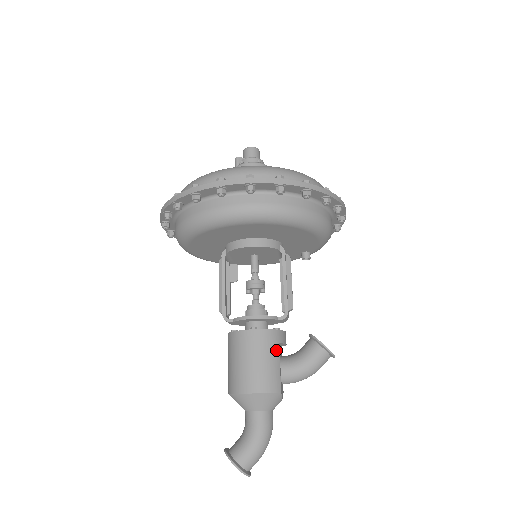
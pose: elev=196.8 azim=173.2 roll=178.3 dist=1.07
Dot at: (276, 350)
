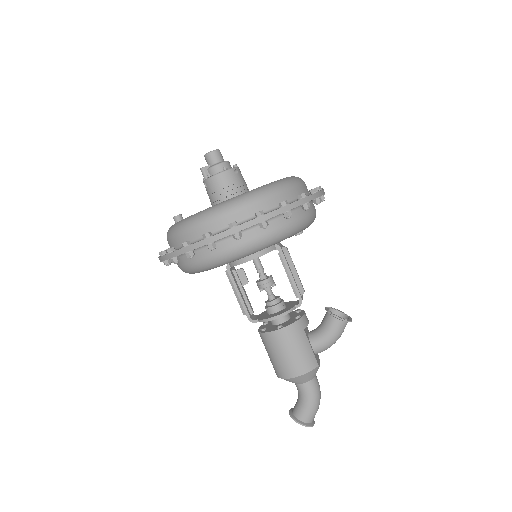
Dot at: (303, 336)
